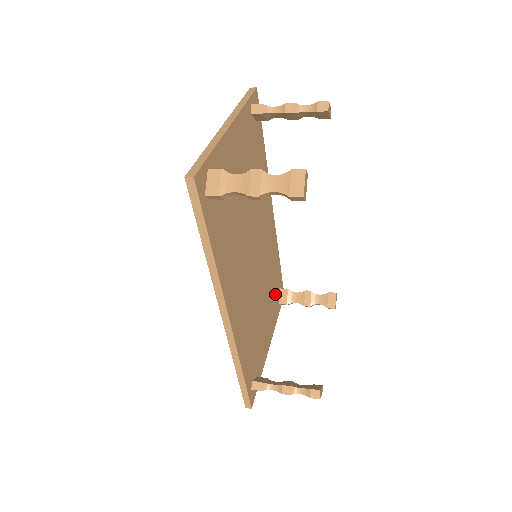
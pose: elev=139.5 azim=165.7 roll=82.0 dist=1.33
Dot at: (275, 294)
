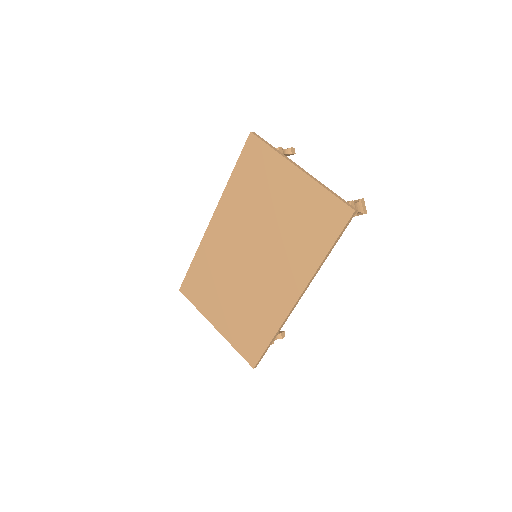
Dot at: occluded
